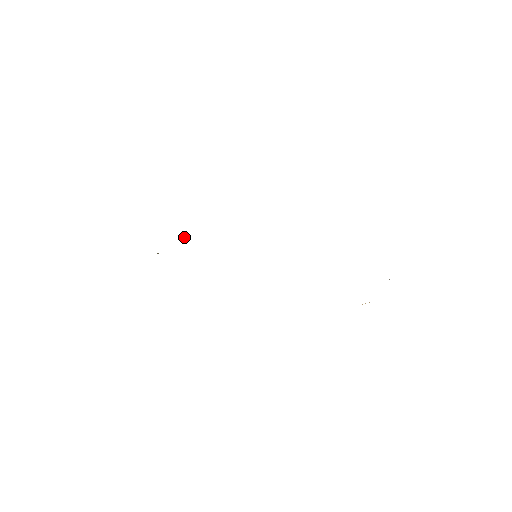
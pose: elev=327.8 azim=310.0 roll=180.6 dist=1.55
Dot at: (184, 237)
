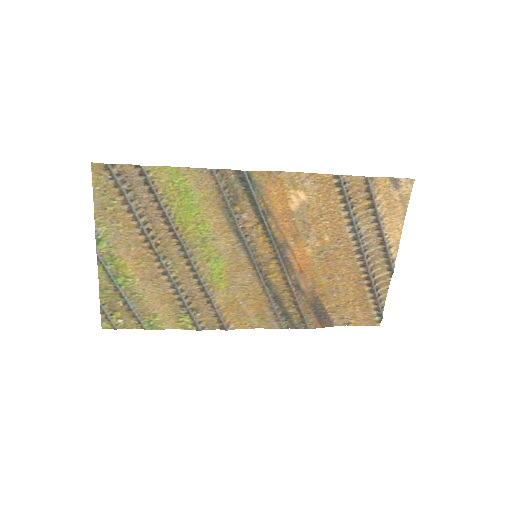
Dot at: (150, 231)
